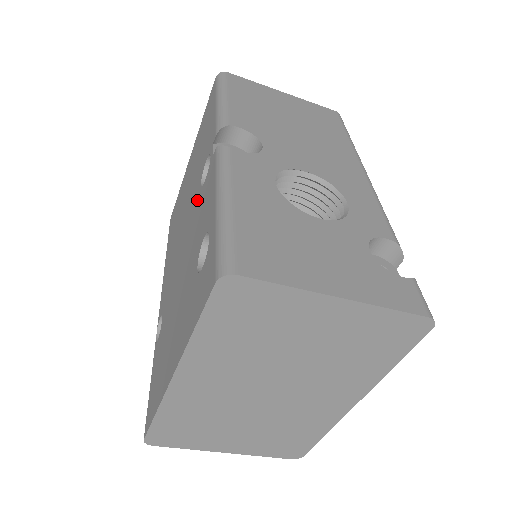
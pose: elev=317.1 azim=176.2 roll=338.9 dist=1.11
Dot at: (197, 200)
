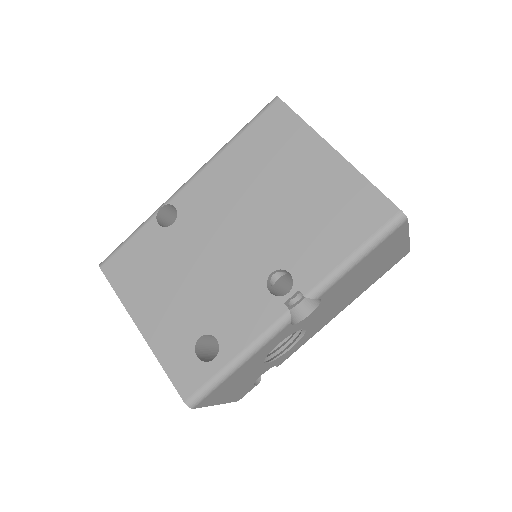
Dot at: (258, 274)
